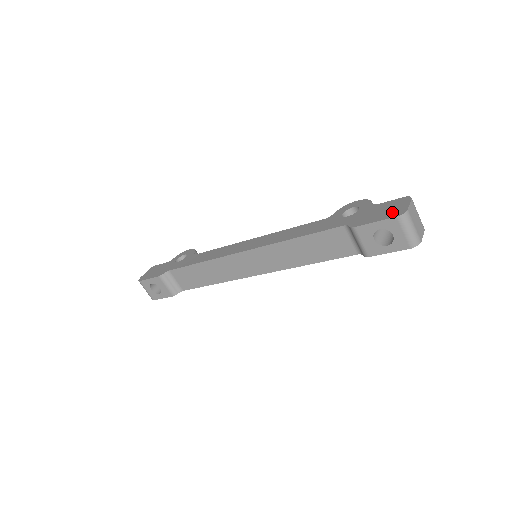
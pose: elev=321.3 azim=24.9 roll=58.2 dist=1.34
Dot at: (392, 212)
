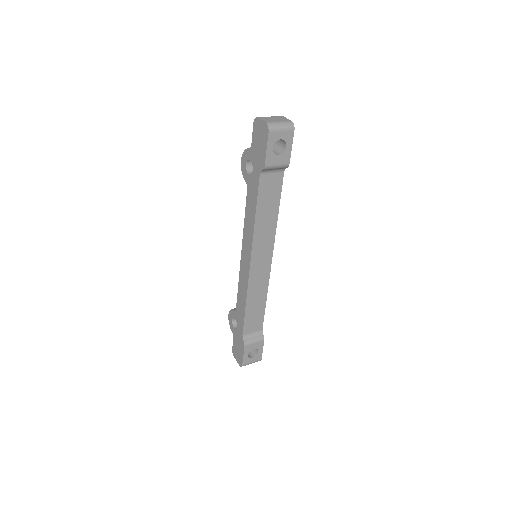
Dot at: (263, 134)
